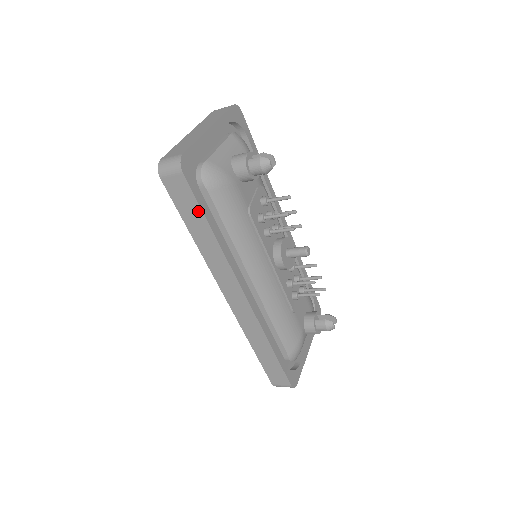
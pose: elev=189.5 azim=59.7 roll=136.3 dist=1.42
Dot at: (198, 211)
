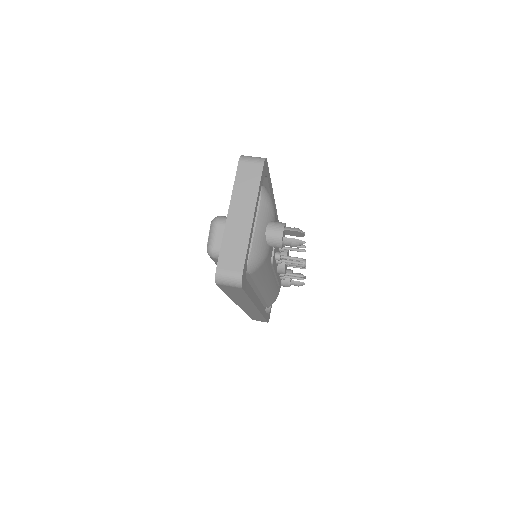
Dot at: (243, 295)
